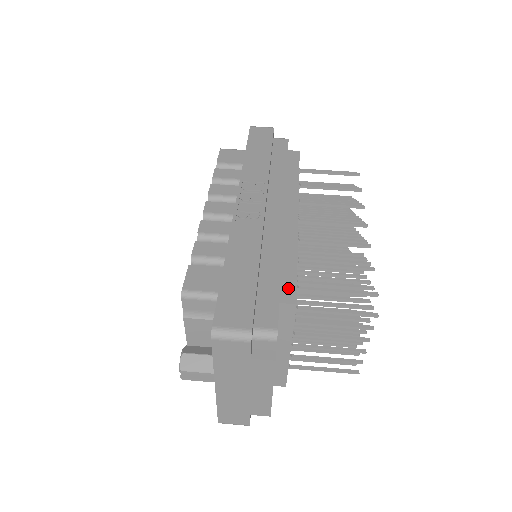
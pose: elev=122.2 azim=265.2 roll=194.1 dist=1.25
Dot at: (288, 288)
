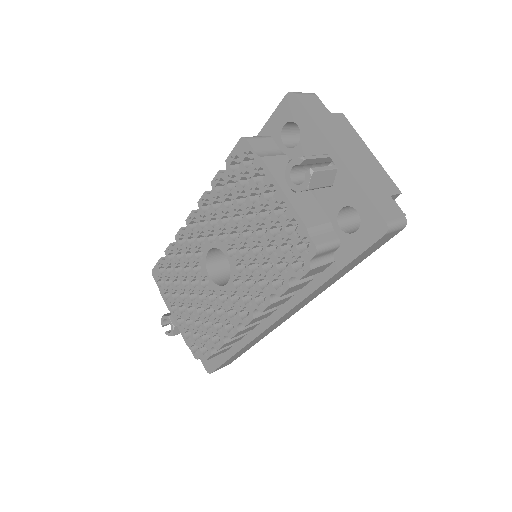
Dot at: occluded
